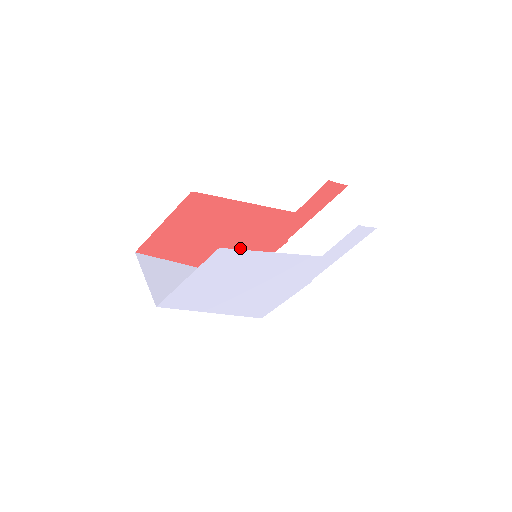
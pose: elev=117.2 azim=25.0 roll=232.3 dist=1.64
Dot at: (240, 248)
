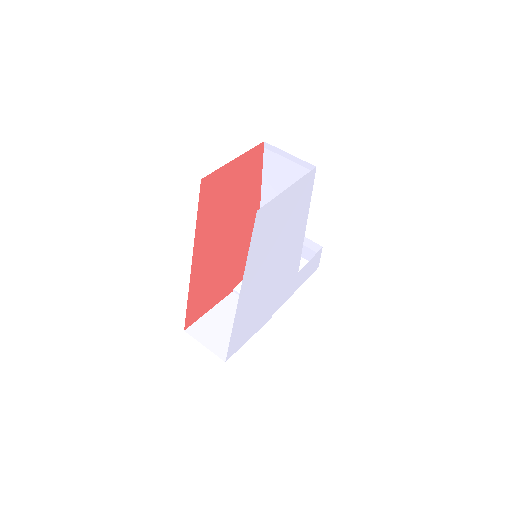
Dot at: (219, 266)
